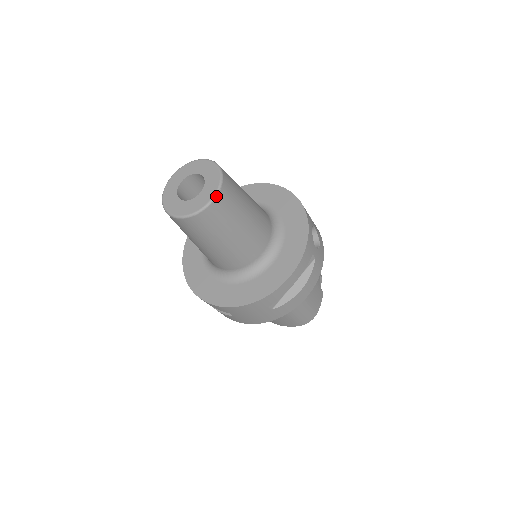
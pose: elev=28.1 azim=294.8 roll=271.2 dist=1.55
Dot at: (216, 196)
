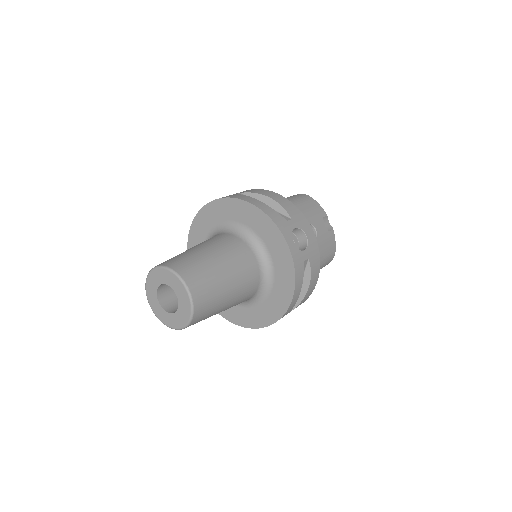
Dot at: (193, 310)
